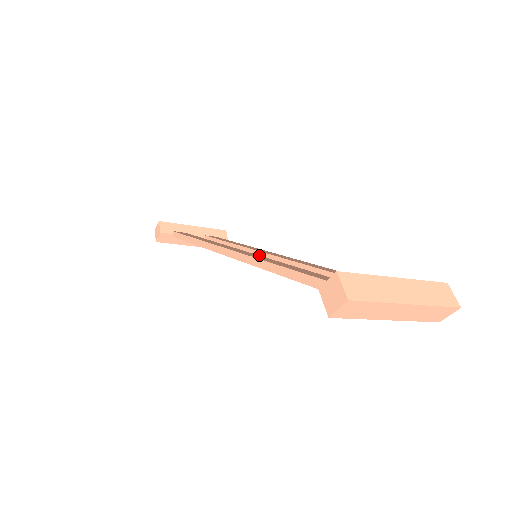
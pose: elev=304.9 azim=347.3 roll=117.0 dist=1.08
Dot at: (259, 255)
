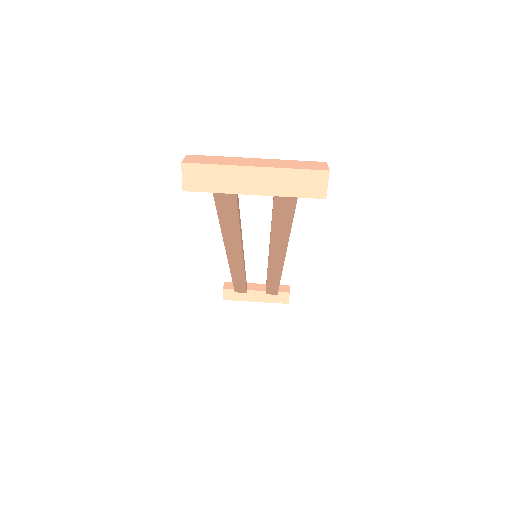
Dot at: occluded
